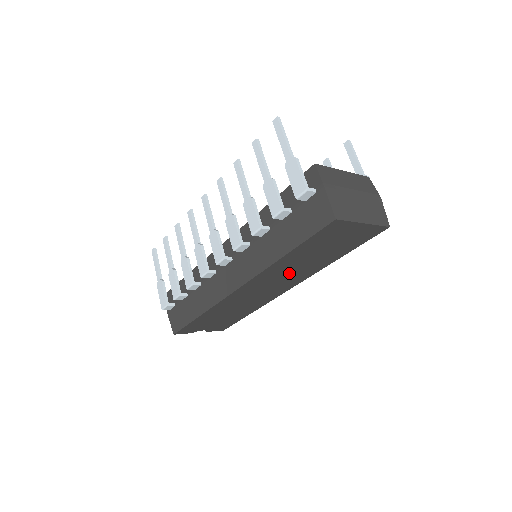
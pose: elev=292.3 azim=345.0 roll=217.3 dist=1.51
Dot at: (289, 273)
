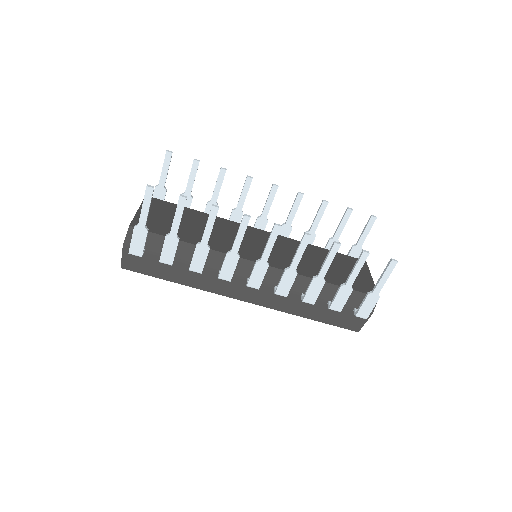
Dot at: occluded
